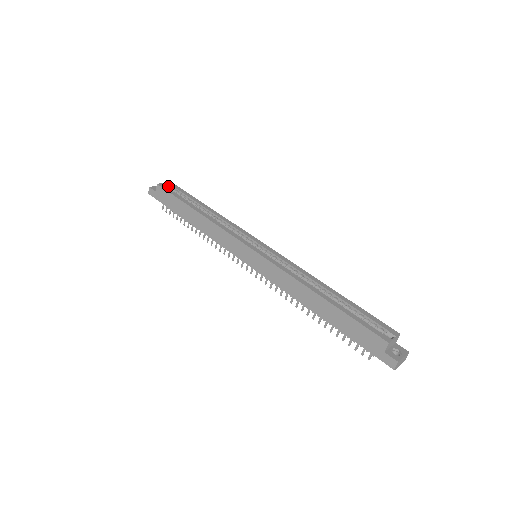
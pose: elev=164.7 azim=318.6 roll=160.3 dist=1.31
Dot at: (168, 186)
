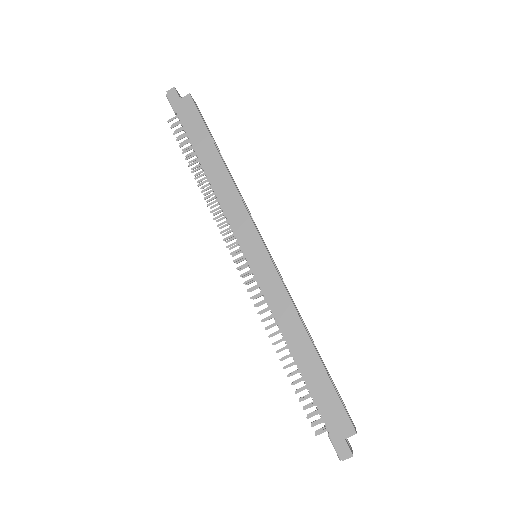
Dot at: occluded
